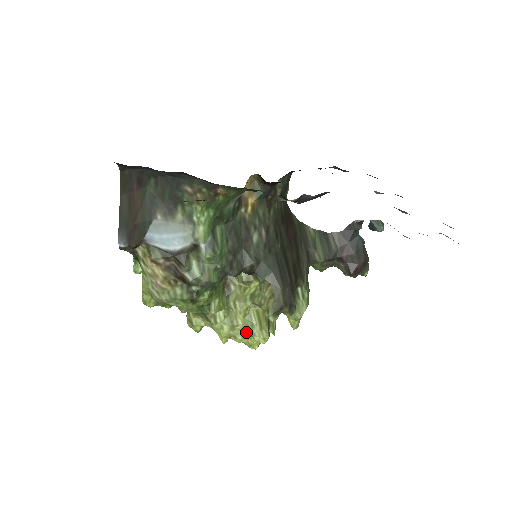
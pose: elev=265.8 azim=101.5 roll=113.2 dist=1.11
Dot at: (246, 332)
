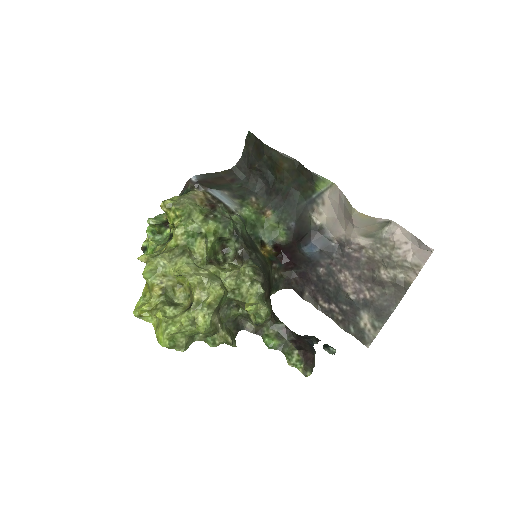
Dot at: (207, 277)
